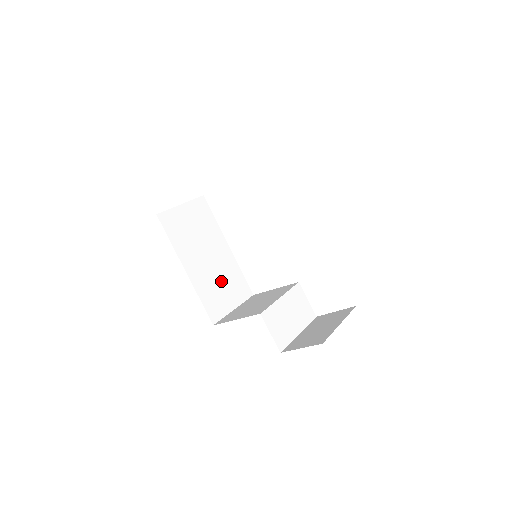
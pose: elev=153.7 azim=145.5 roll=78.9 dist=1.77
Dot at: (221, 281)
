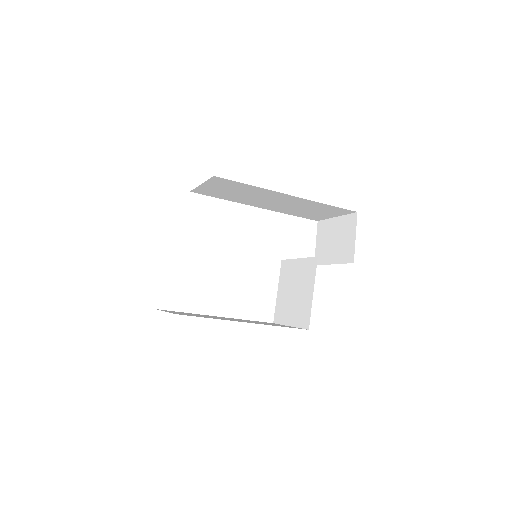
Dot at: occluded
